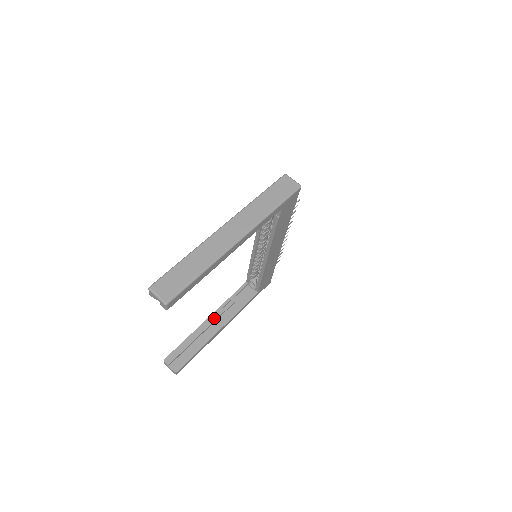
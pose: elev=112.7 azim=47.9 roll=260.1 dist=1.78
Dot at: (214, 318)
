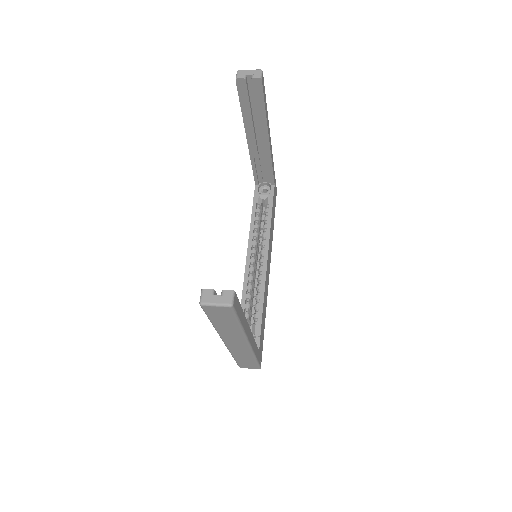
Dot at: occluded
